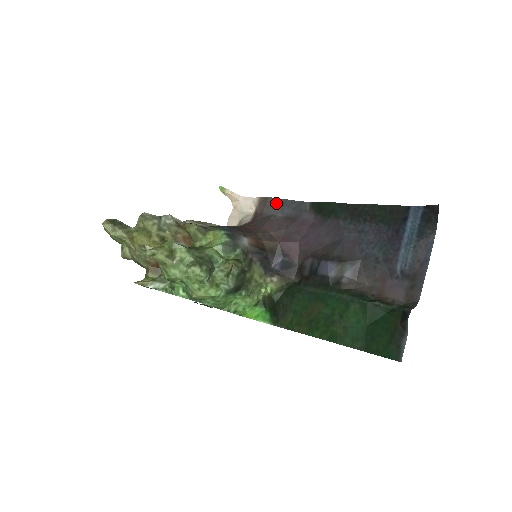
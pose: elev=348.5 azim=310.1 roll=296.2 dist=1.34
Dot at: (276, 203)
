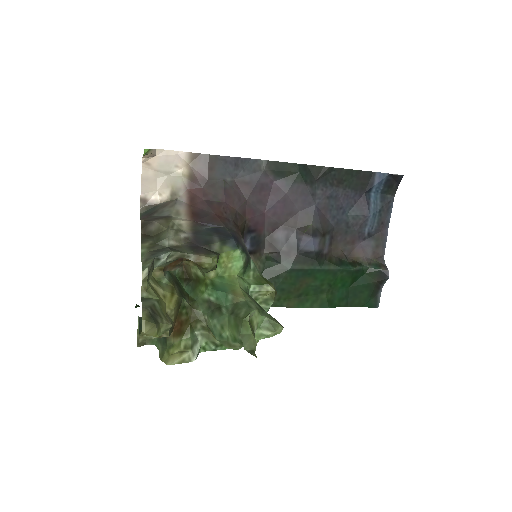
Dot at: (221, 162)
